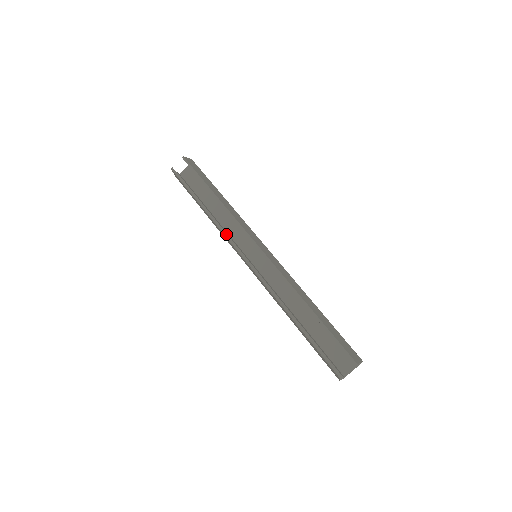
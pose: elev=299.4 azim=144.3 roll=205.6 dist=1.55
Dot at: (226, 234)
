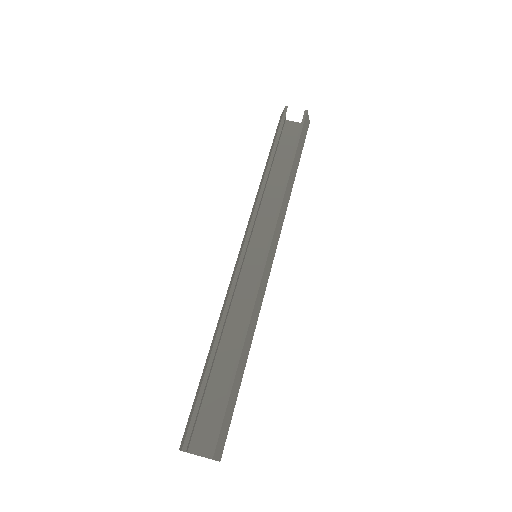
Dot at: occluded
